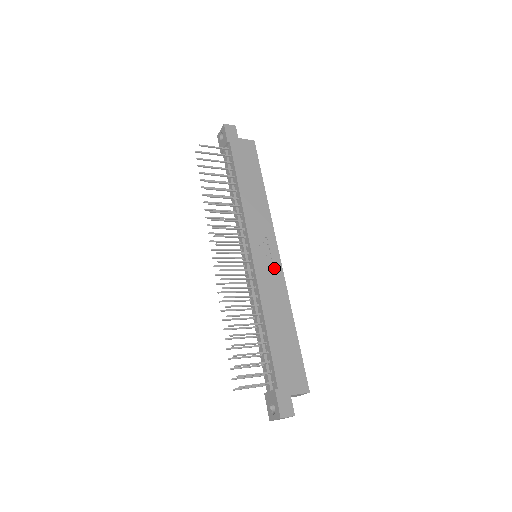
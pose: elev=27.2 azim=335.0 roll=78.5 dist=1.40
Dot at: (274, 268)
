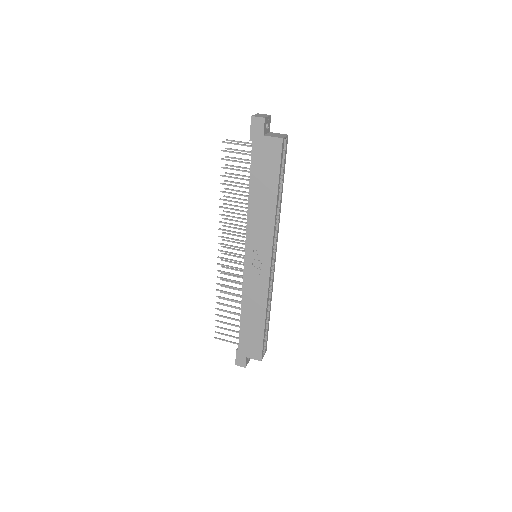
Dot at: (261, 276)
